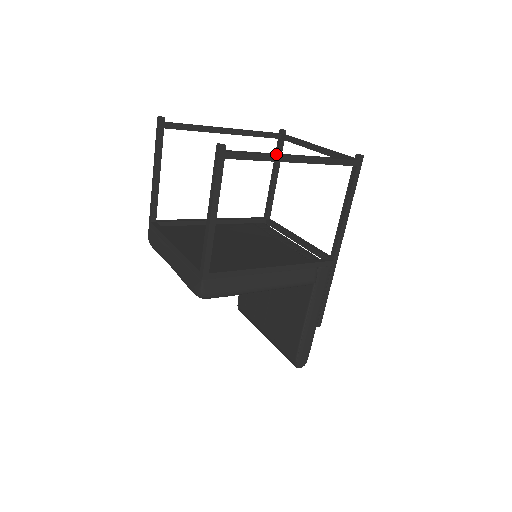
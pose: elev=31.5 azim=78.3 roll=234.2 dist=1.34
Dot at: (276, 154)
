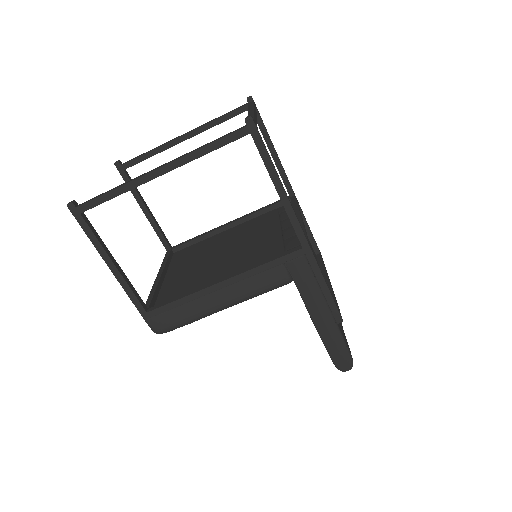
Dot at: (131, 180)
